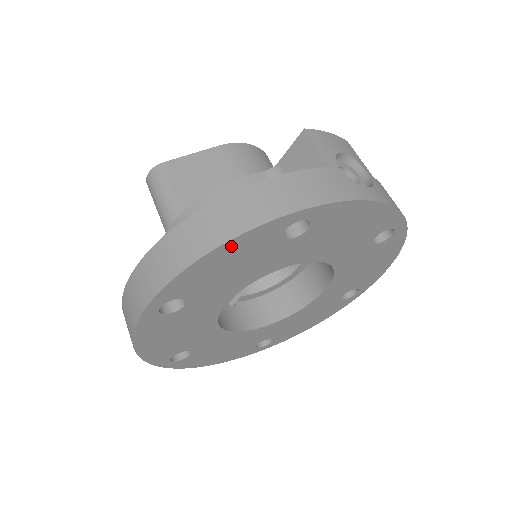
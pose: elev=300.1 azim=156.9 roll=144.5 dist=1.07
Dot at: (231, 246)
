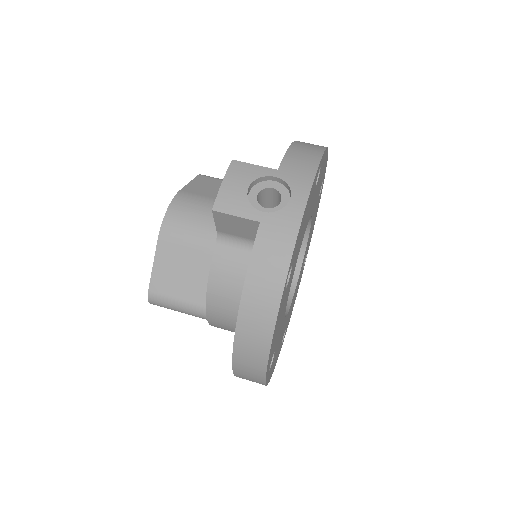
Dot at: (274, 333)
